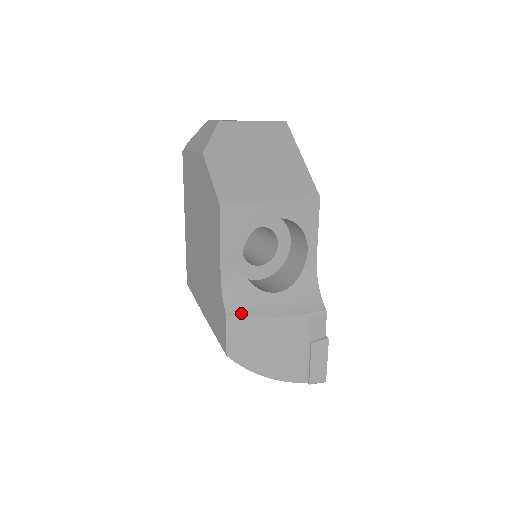
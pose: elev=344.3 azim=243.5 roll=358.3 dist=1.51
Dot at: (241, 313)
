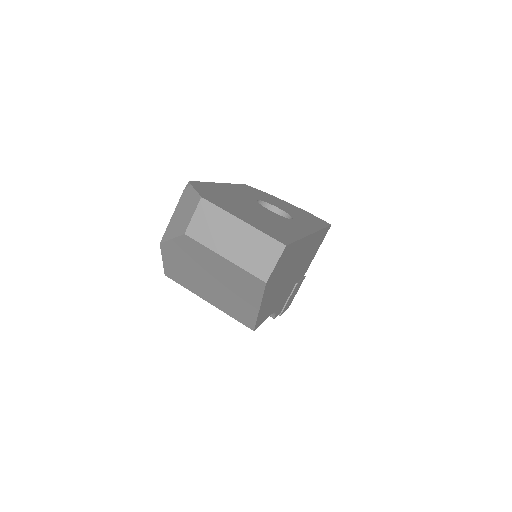
Dot at: occluded
